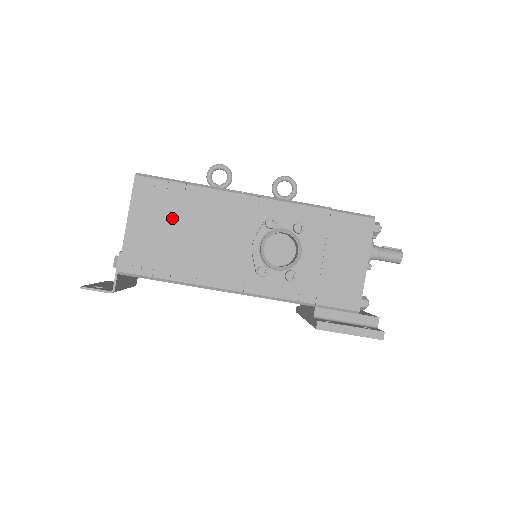
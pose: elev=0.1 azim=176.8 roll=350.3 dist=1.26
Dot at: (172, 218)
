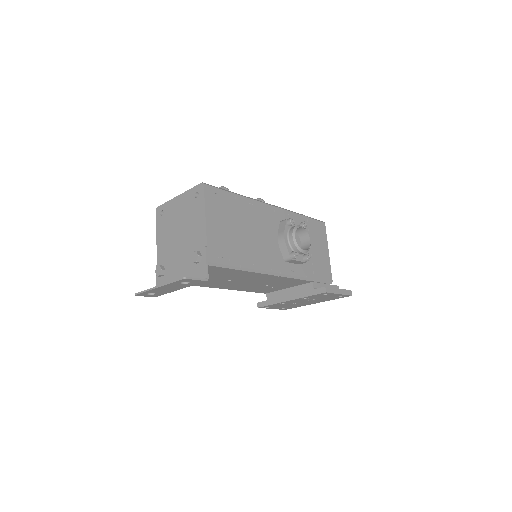
Dot at: (232, 219)
